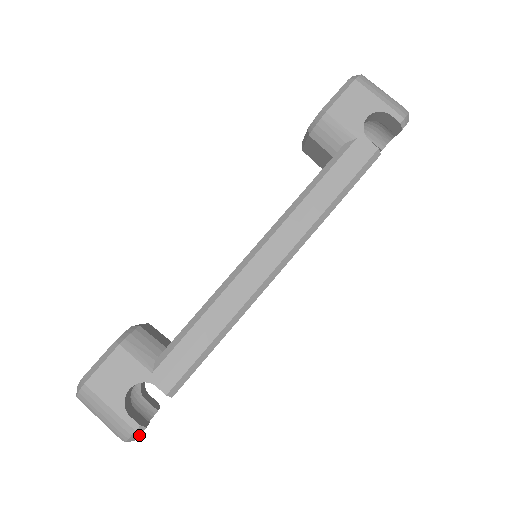
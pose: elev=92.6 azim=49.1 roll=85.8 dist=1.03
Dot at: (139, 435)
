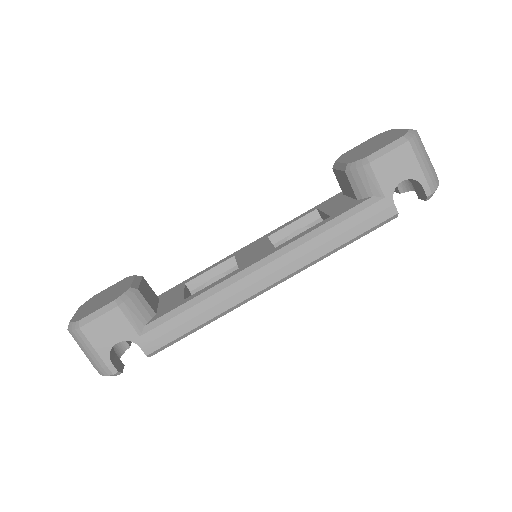
Dot at: (114, 375)
